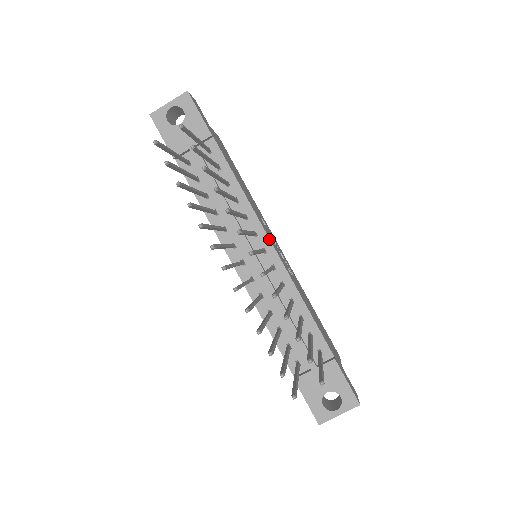
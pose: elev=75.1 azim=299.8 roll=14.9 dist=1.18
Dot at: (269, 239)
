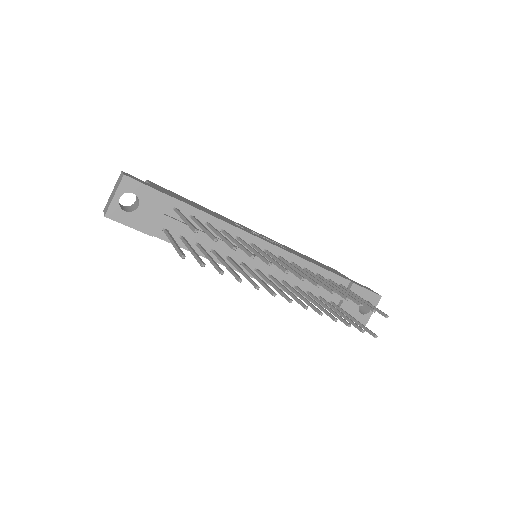
Dot at: (265, 241)
